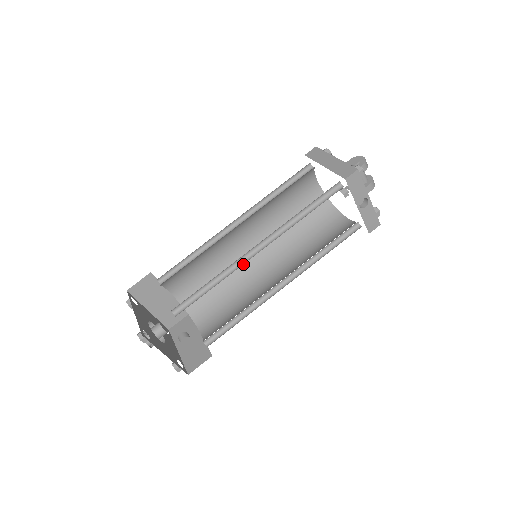
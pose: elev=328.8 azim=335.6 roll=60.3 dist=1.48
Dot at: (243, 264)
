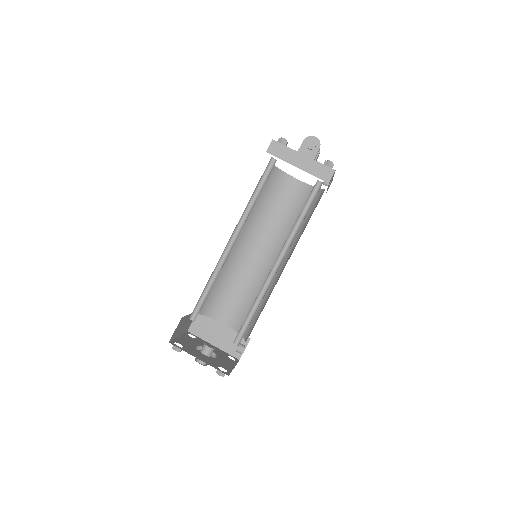
Dot at: (231, 256)
